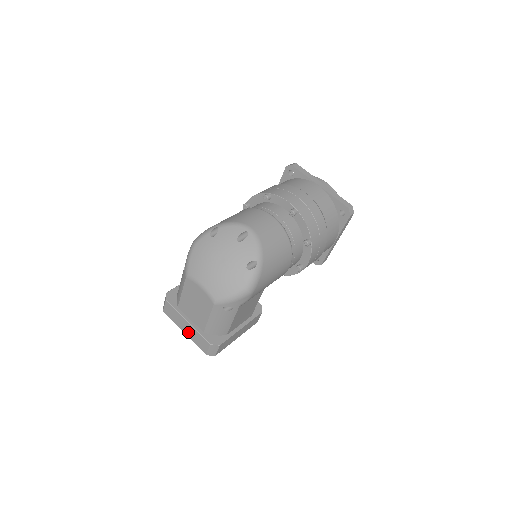
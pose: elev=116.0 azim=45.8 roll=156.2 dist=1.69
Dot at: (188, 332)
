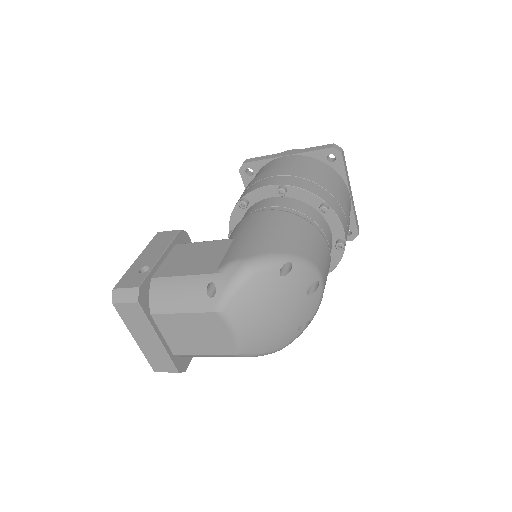
Dot at: (145, 344)
